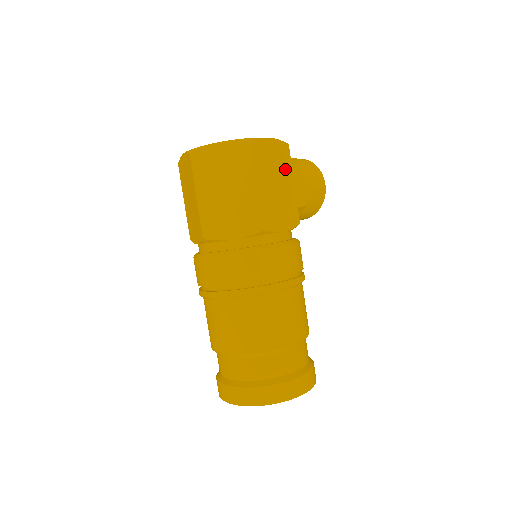
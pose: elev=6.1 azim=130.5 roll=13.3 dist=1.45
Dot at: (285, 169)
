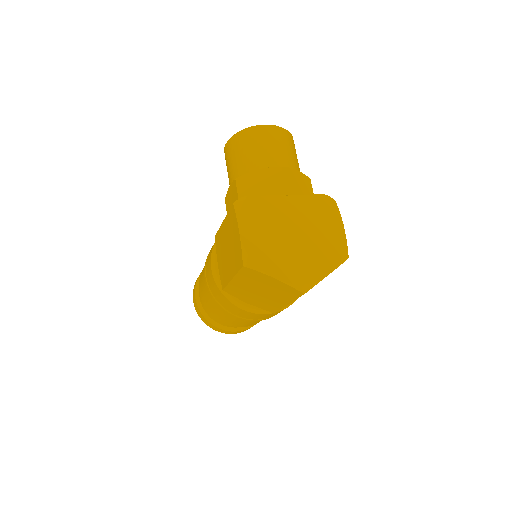
Dot at: occluded
